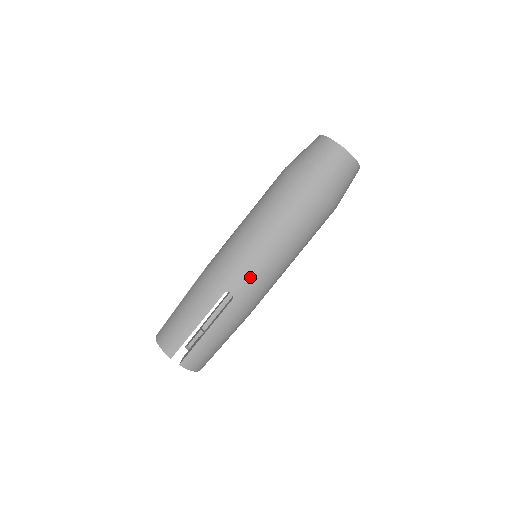
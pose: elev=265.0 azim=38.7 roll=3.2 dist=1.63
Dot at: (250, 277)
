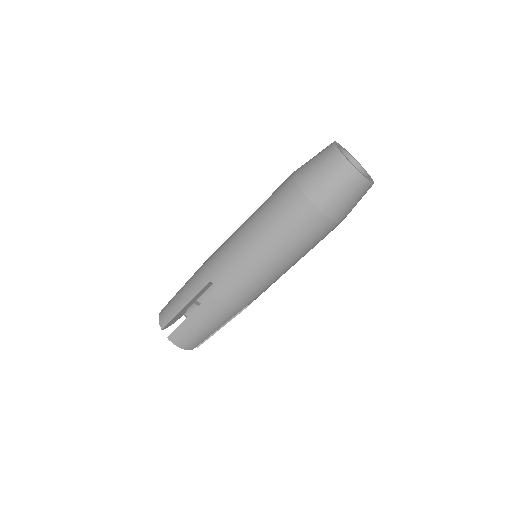
Dot at: occluded
